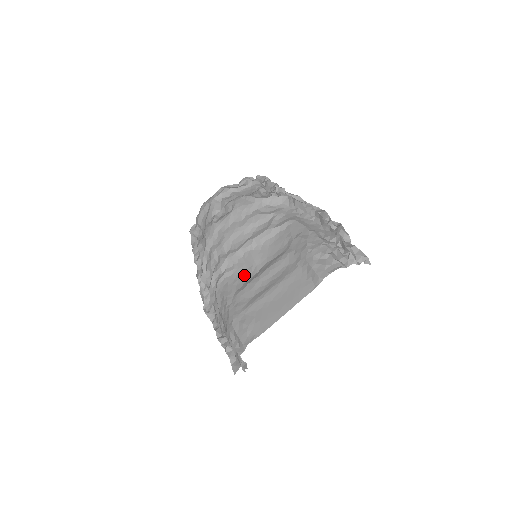
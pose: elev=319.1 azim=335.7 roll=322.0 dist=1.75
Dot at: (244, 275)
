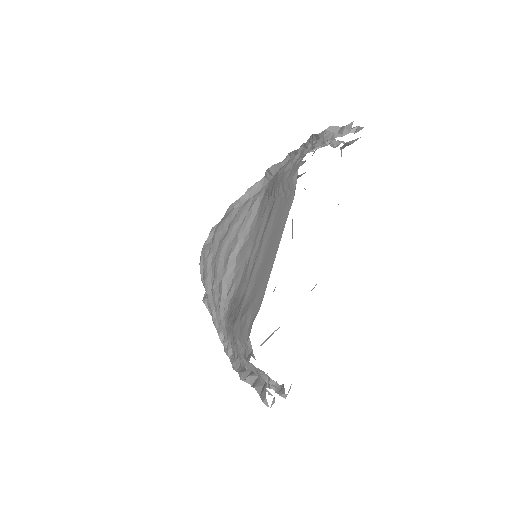
Dot at: (242, 278)
